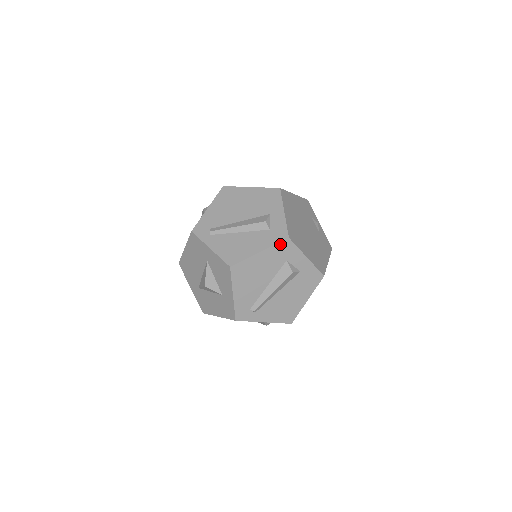
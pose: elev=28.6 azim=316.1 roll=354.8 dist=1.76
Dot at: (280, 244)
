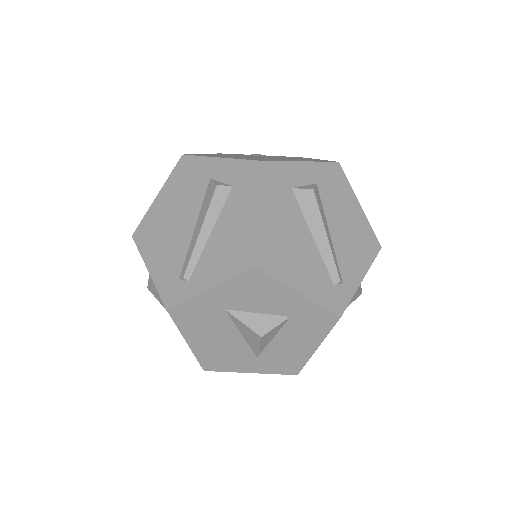
Dot at: (263, 178)
